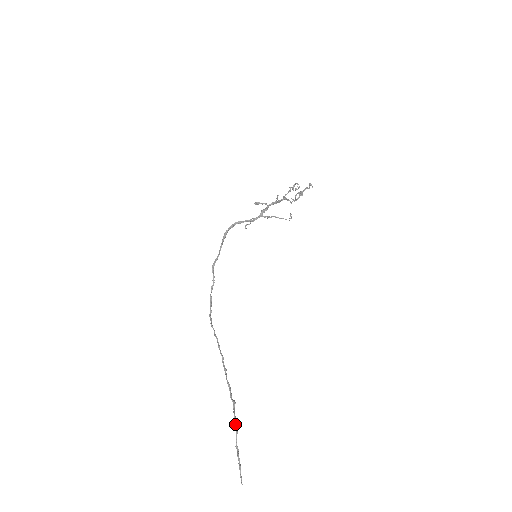
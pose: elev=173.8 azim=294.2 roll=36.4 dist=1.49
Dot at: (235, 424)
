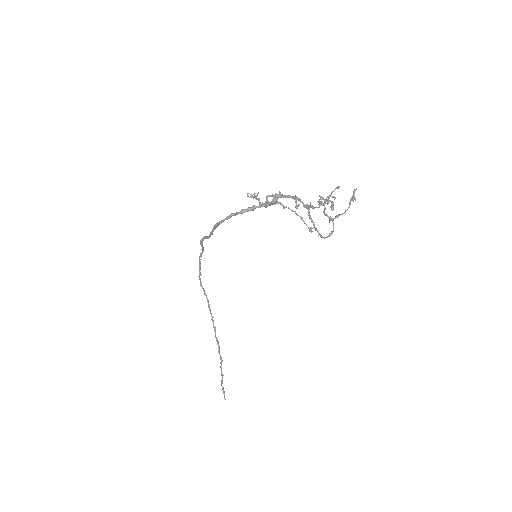
Dot at: occluded
